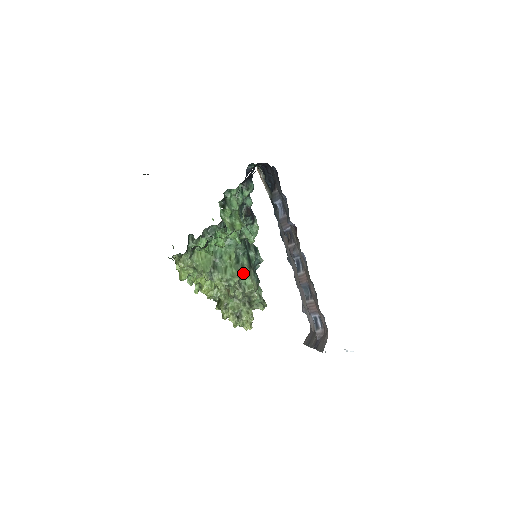
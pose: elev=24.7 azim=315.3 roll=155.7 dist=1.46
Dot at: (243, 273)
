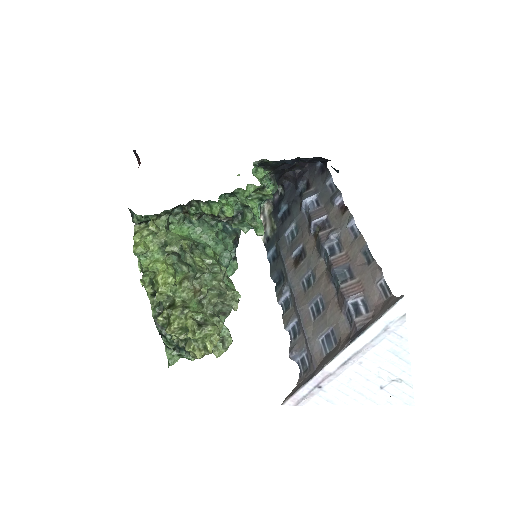
Dot at: (226, 276)
